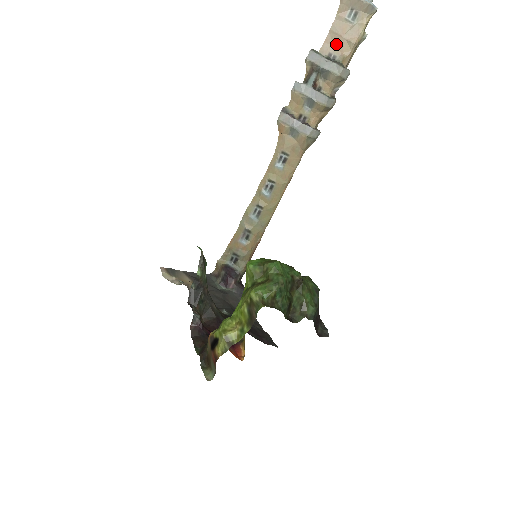
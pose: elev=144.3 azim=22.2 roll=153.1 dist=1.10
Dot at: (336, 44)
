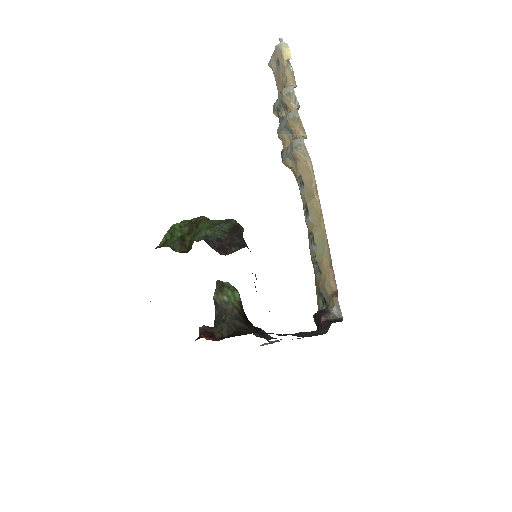
Dot at: (281, 86)
